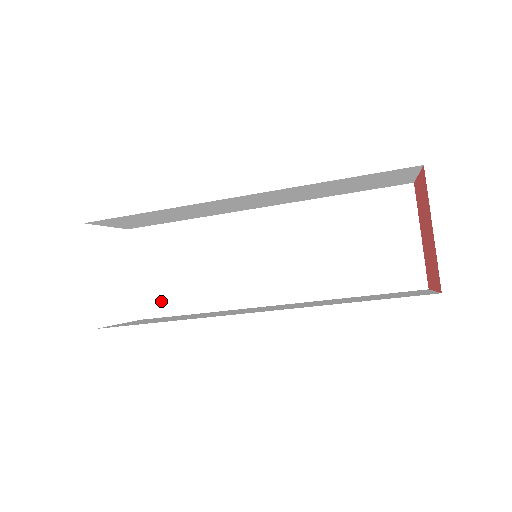
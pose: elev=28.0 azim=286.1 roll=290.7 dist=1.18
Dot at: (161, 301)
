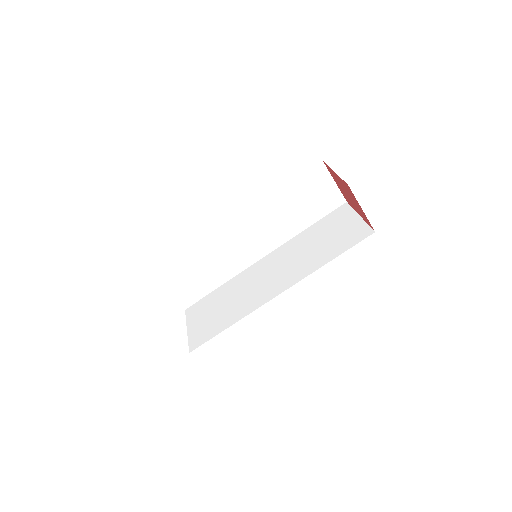
Dot at: (205, 334)
